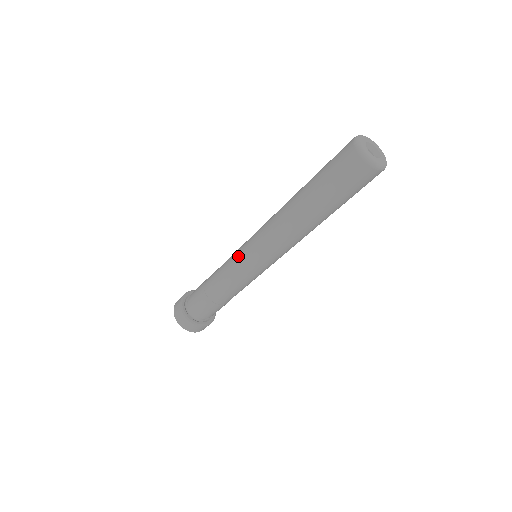
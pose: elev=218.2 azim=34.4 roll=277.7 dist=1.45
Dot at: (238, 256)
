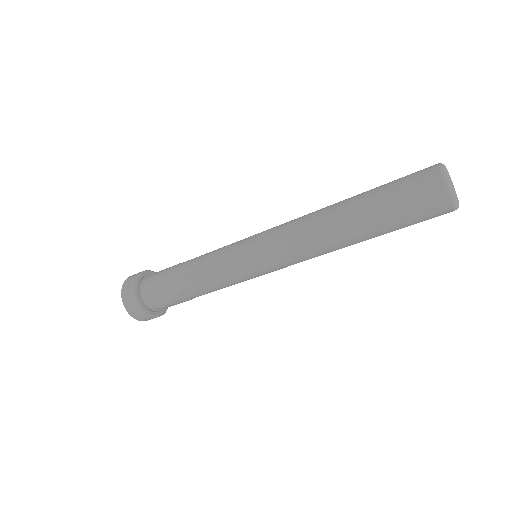
Dot at: (241, 240)
